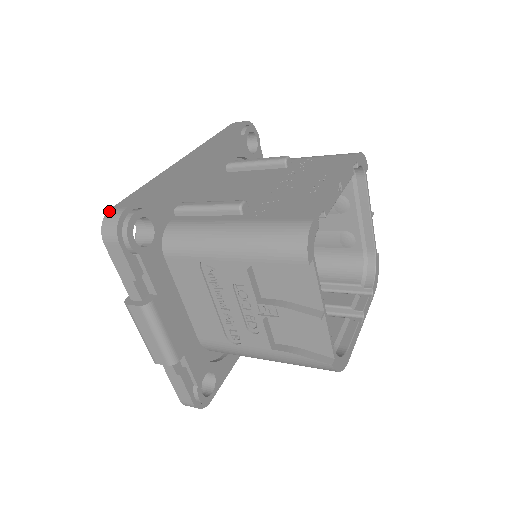
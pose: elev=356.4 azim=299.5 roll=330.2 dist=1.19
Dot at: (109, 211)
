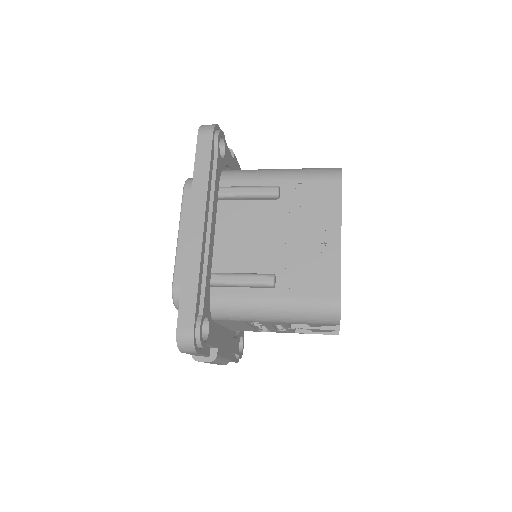
Dot at: (178, 333)
